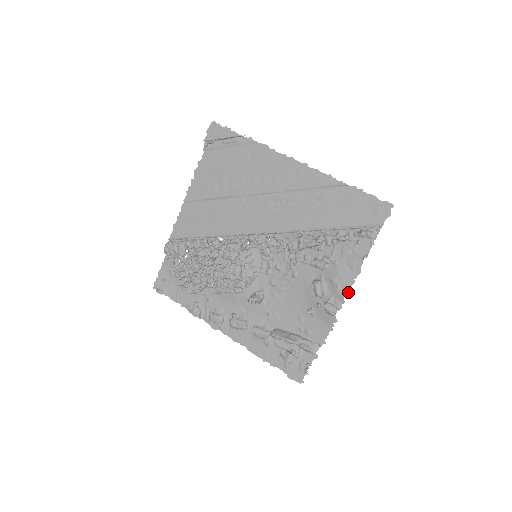
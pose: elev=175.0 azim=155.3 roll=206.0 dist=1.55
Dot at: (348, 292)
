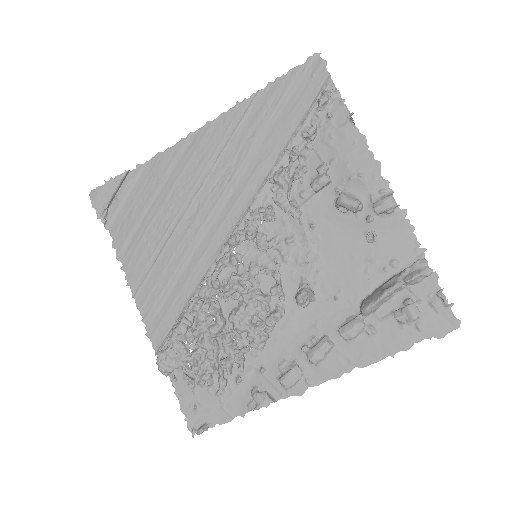
Dot at: (378, 167)
